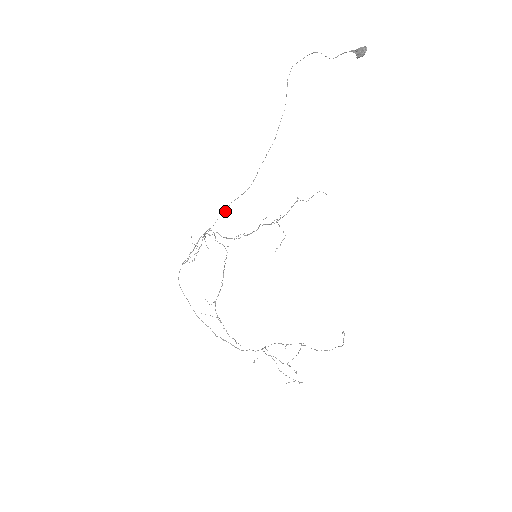
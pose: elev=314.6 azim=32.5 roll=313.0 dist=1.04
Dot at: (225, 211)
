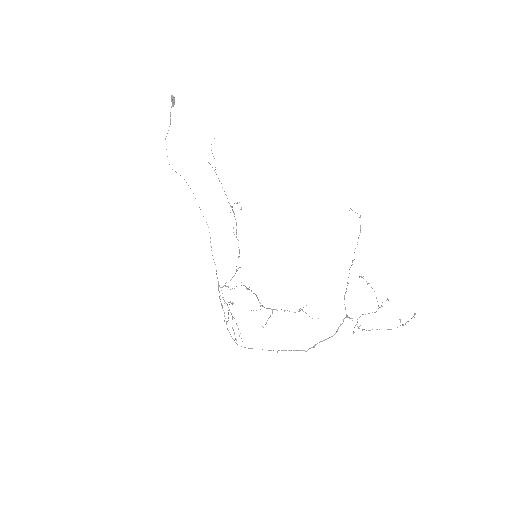
Dot at: occluded
